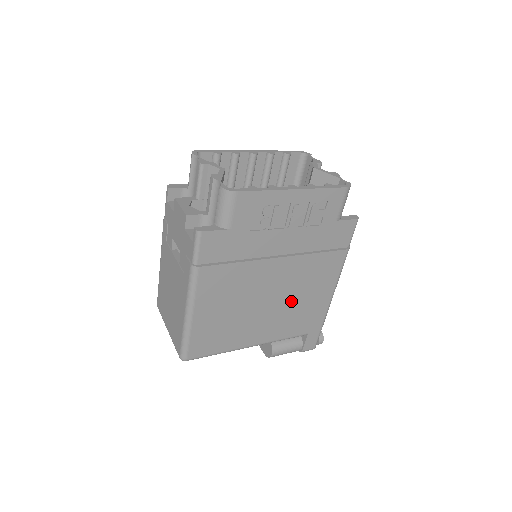
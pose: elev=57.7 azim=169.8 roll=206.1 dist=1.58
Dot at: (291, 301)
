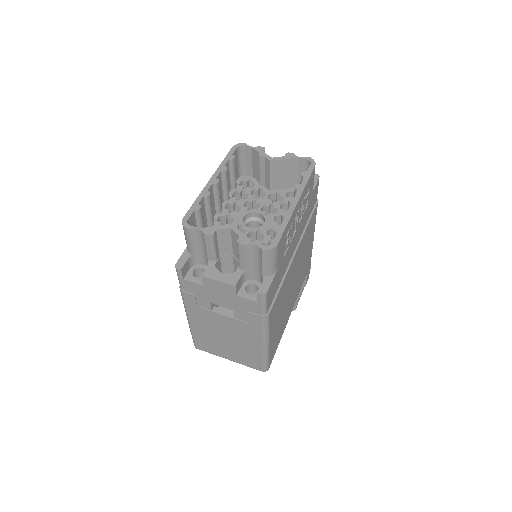
Dot at: (301, 268)
